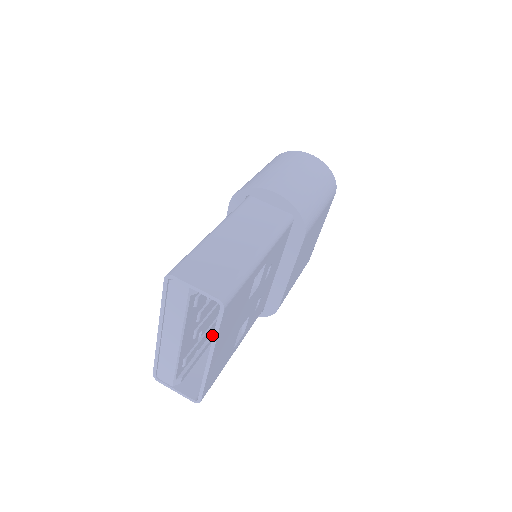
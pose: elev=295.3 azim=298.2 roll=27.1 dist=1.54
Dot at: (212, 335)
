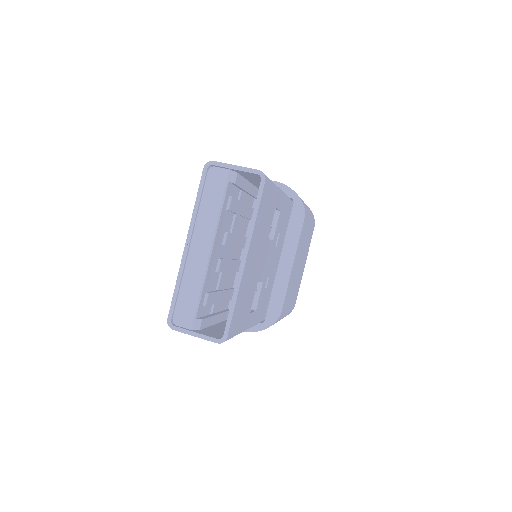
Dot at: (222, 311)
